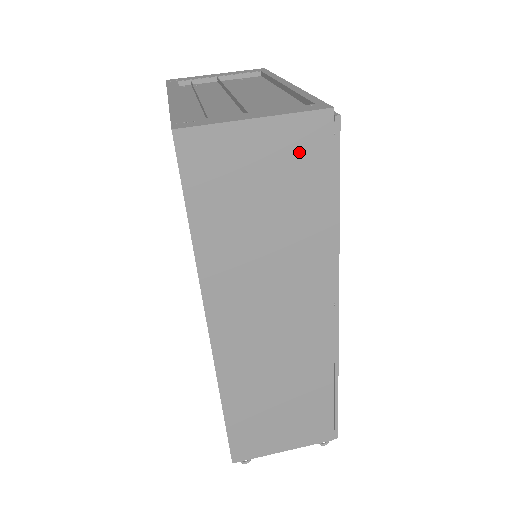
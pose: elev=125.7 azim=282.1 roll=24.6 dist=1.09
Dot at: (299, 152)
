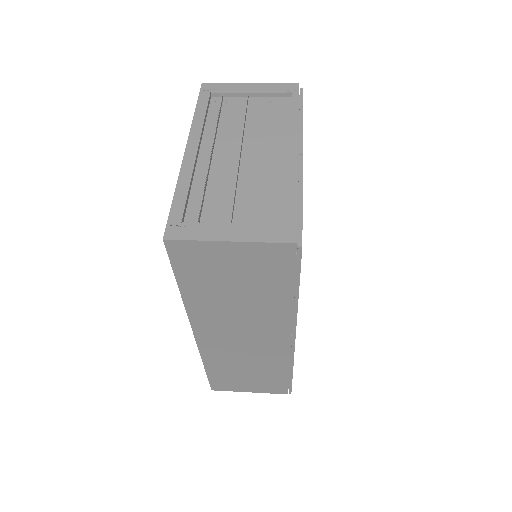
Dot at: (266, 262)
